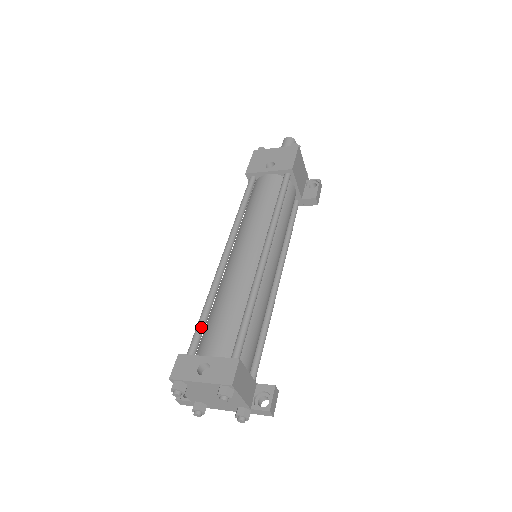
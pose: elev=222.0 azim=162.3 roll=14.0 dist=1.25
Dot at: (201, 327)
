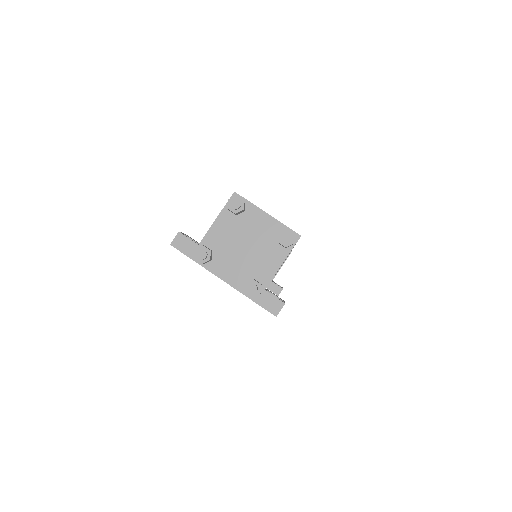
Dot at: occluded
